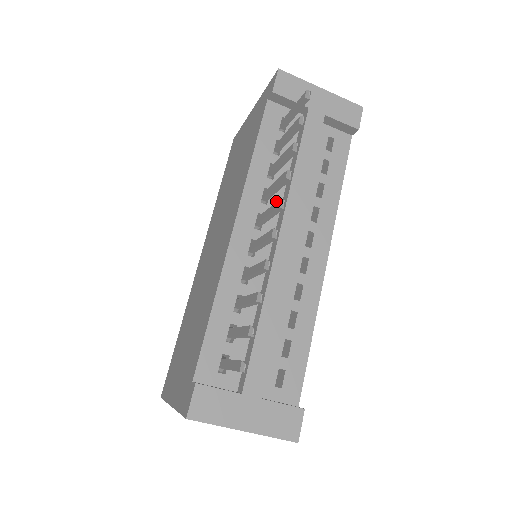
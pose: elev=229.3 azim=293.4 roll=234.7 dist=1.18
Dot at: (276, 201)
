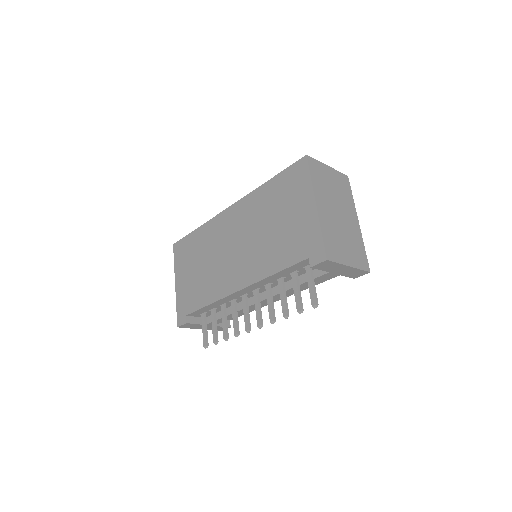
Dot at: (273, 286)
